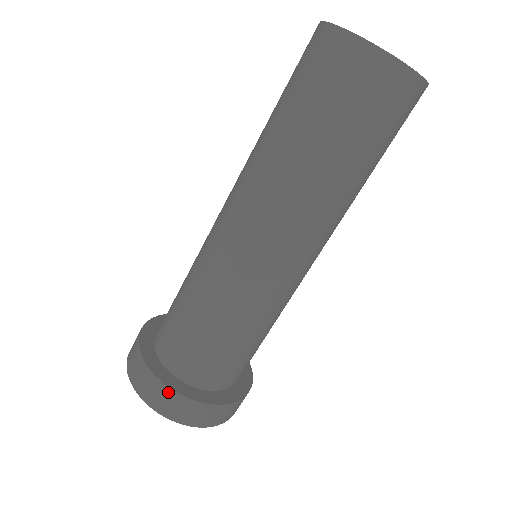
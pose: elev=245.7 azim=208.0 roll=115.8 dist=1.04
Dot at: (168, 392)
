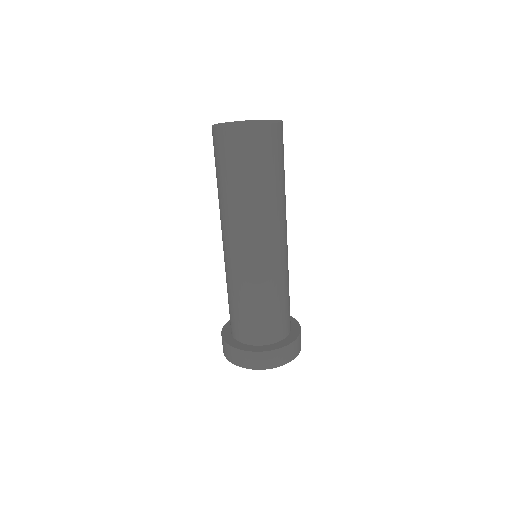
Dot at: (261, 355)
